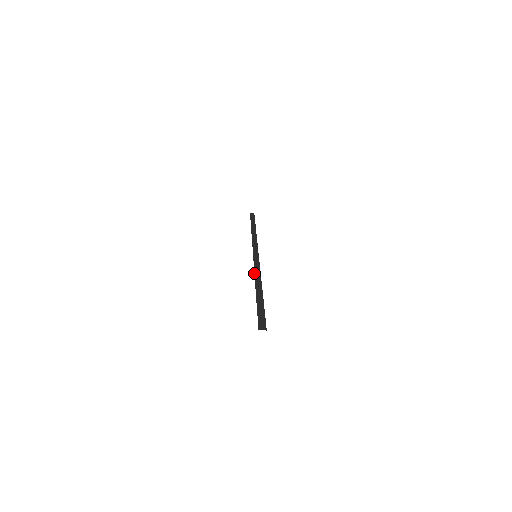
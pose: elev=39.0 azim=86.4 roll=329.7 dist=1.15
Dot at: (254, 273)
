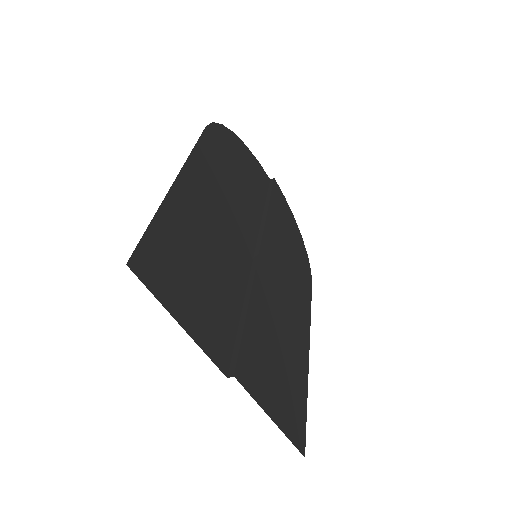
Dot at: (246, 287)
